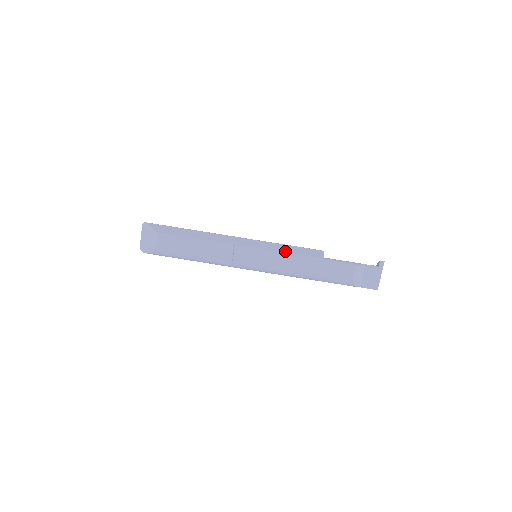
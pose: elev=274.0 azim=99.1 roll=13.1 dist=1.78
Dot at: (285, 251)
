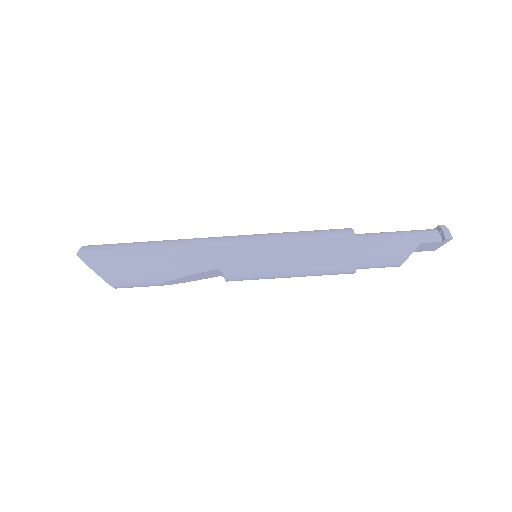
Dot at: (298, 266)
